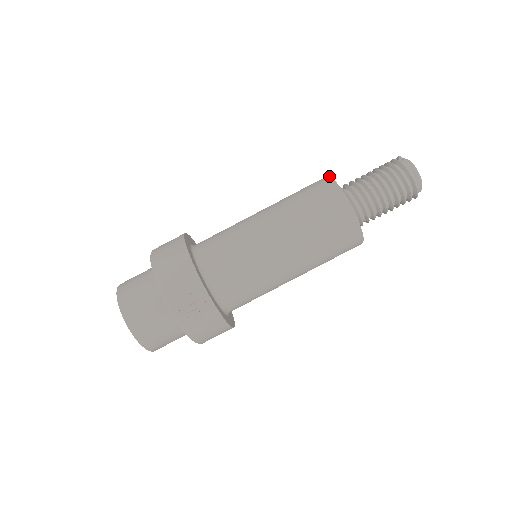
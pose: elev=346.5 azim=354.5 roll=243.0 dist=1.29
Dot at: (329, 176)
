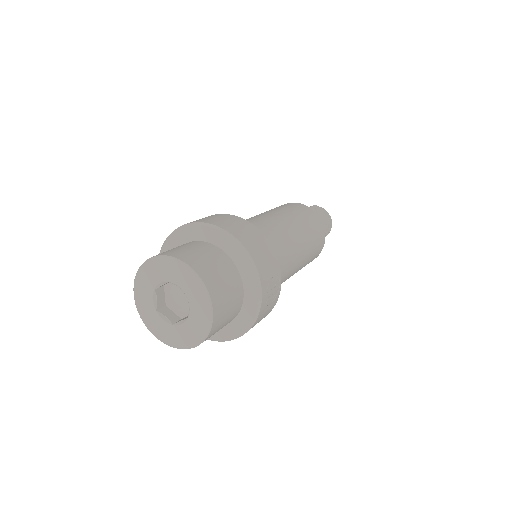
Dot at: (300, 203)
